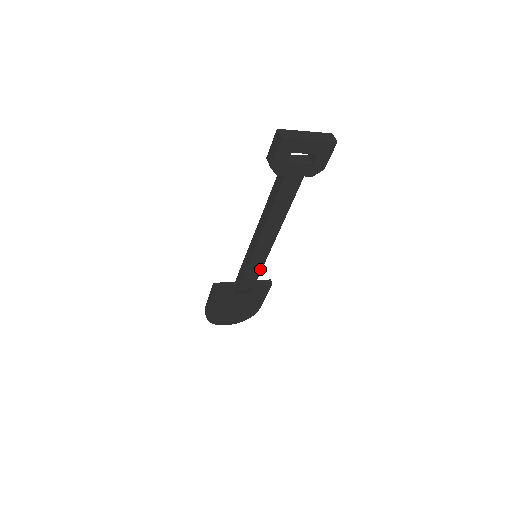
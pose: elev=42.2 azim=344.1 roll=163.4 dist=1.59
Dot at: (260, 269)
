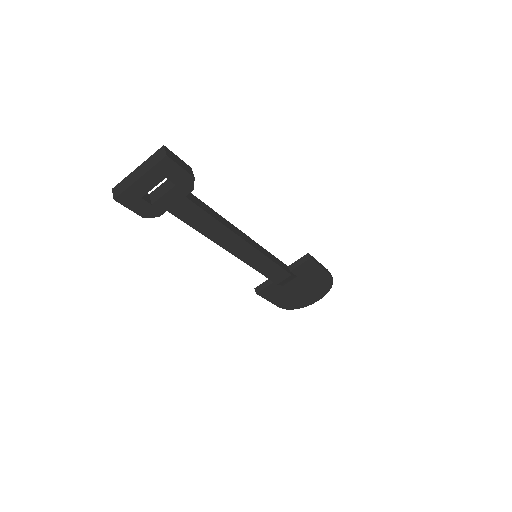
Dot at: (272, 263)
